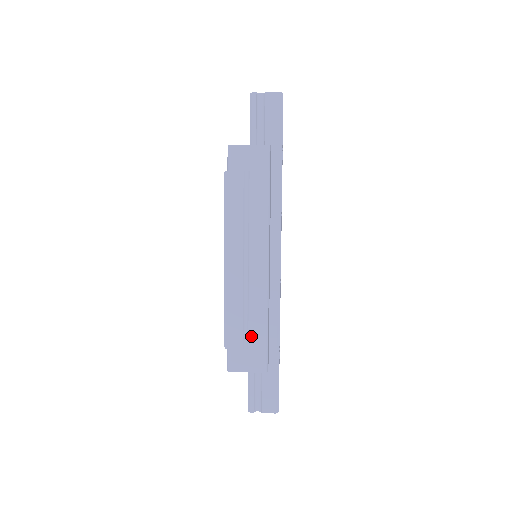
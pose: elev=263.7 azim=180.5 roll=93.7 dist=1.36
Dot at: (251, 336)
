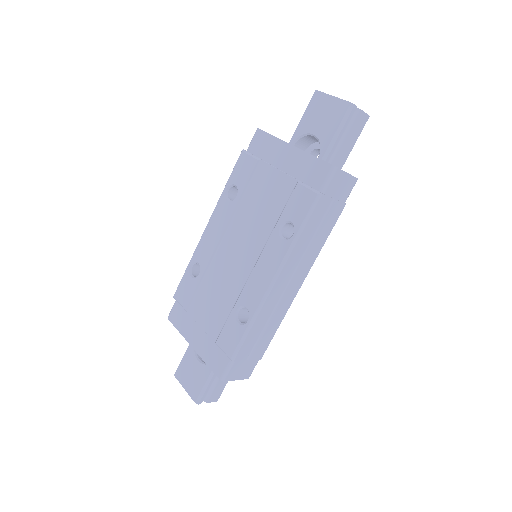
Dot at: (257, 350)
